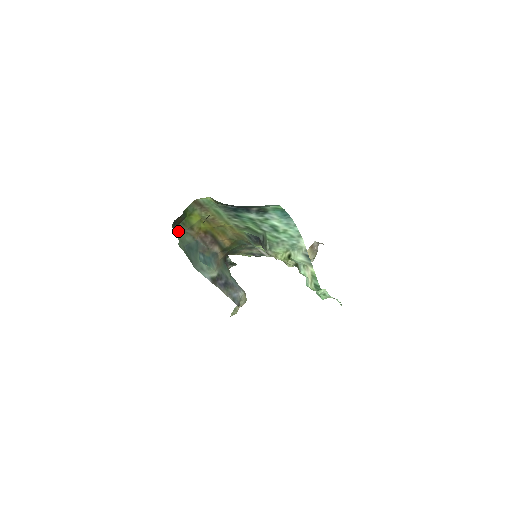
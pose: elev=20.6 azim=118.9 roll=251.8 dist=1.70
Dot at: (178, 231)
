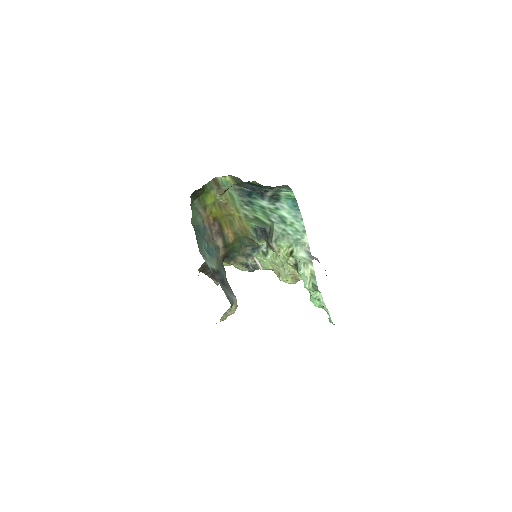
Dot at: (193, 206)
